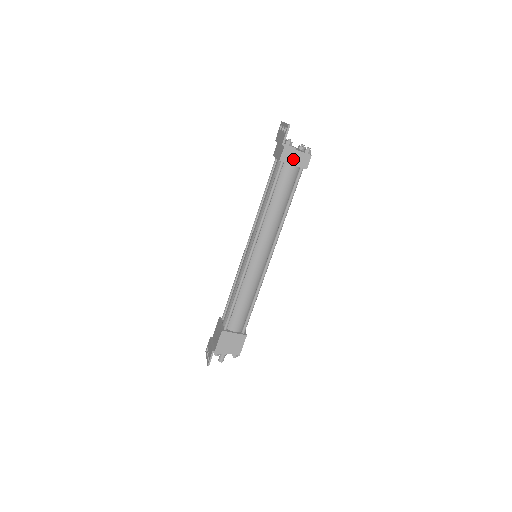
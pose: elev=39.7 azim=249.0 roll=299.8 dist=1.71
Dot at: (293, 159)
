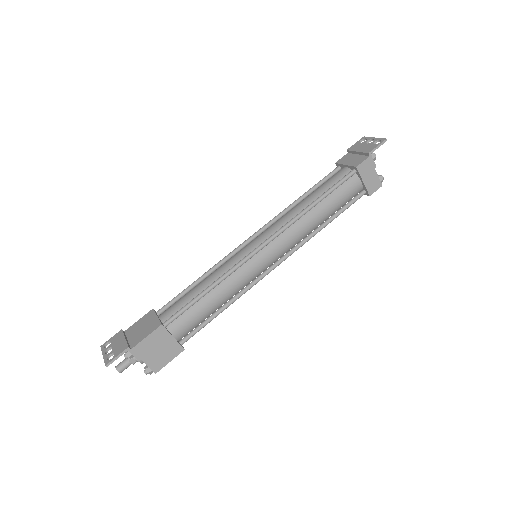
Dot at: (367, 176)
